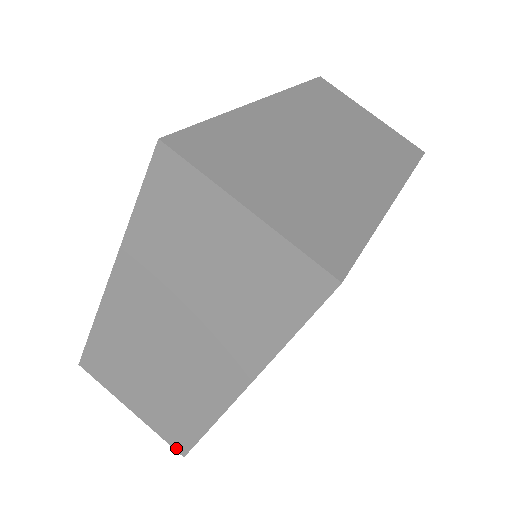
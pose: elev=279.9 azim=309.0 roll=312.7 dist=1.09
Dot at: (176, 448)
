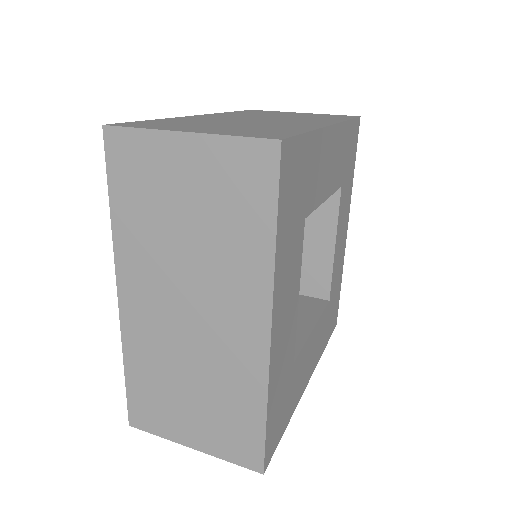
Dot at: (251, 467)
